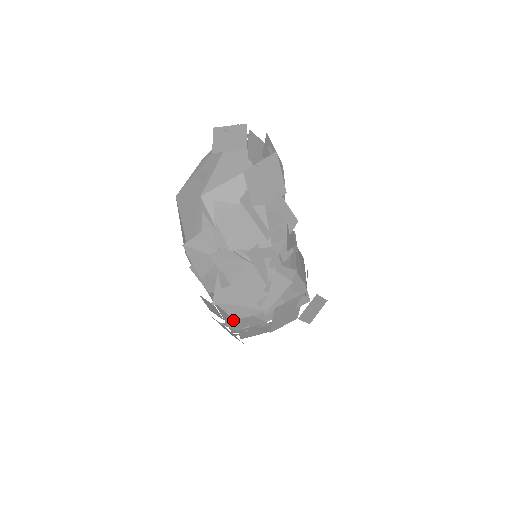
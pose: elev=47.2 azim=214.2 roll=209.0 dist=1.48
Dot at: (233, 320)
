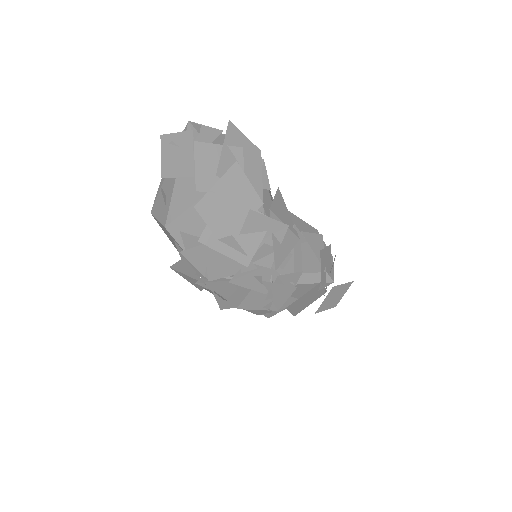
Dot at: occluded
